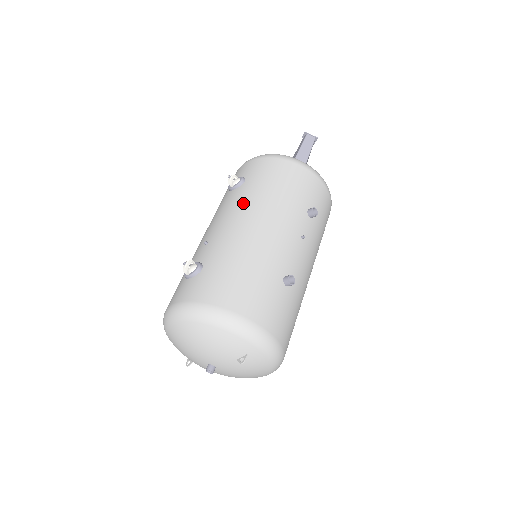
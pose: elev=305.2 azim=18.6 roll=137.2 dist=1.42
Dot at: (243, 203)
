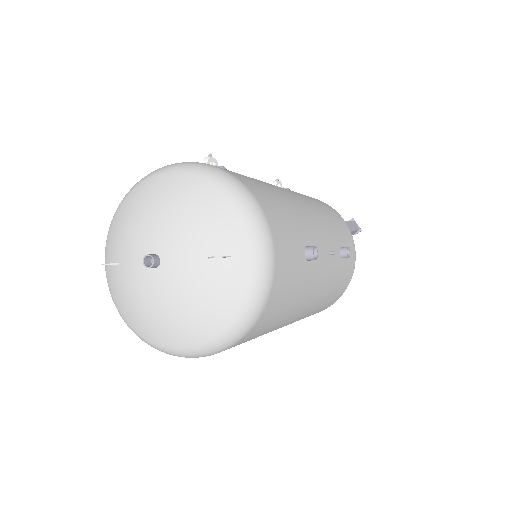
Dot at: occluded
